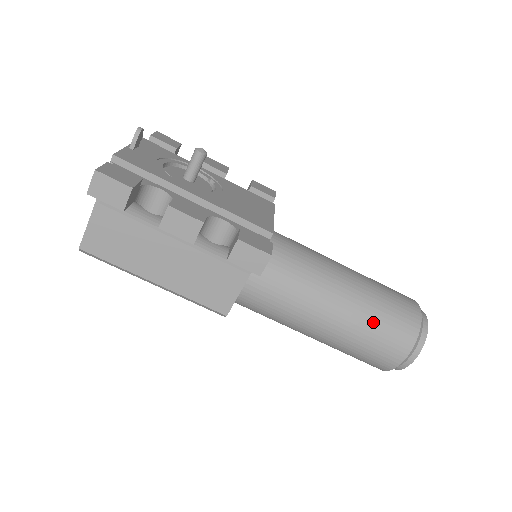
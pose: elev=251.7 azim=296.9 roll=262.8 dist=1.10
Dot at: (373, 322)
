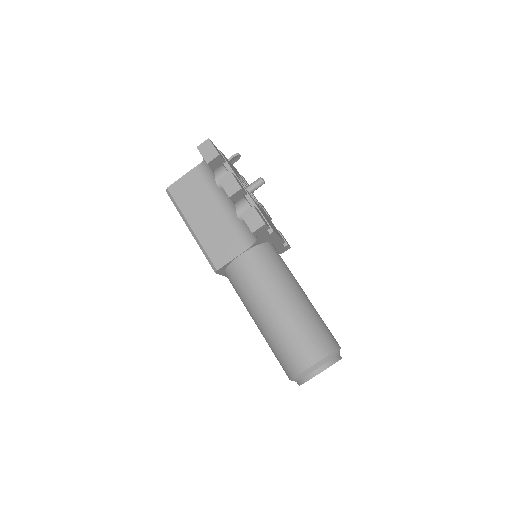
Dot at: (303, 326)
